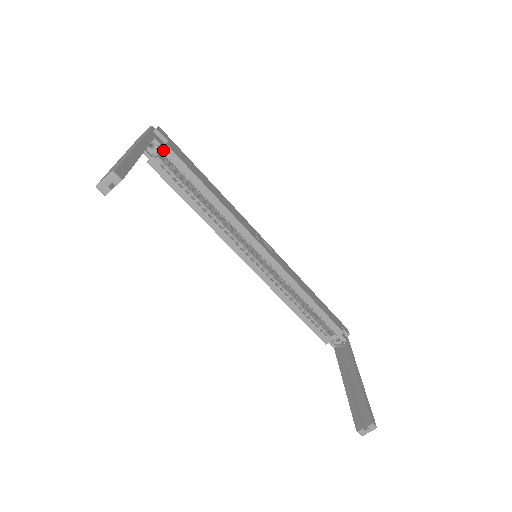
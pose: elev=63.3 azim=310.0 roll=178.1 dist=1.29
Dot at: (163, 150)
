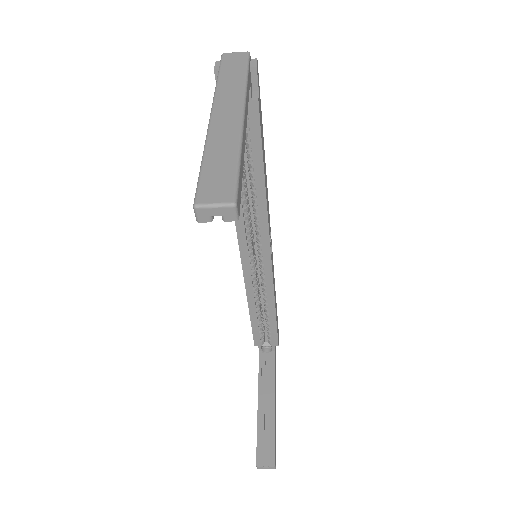
Dot at: (248, 103)
